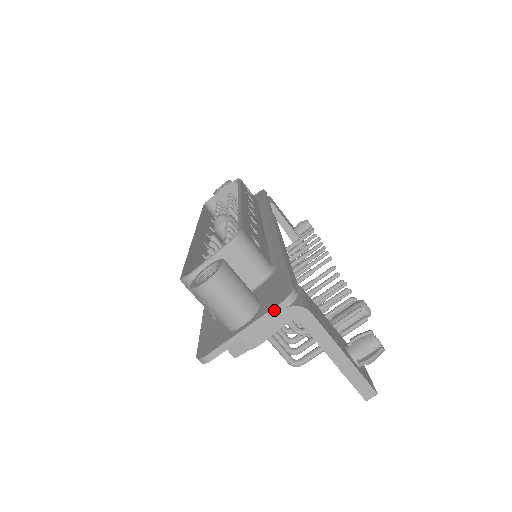
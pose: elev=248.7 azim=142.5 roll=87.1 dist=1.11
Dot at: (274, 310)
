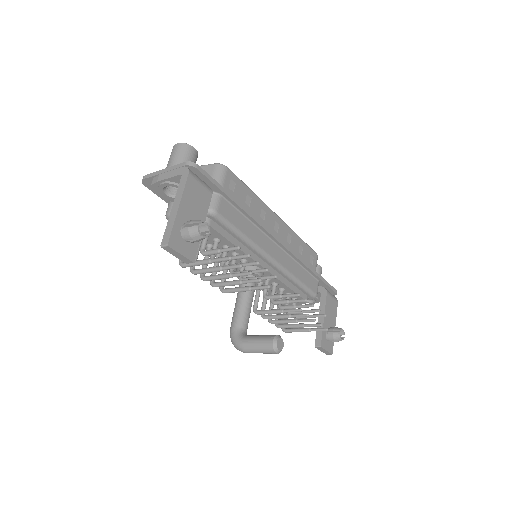
Dot at: (180, 165)
